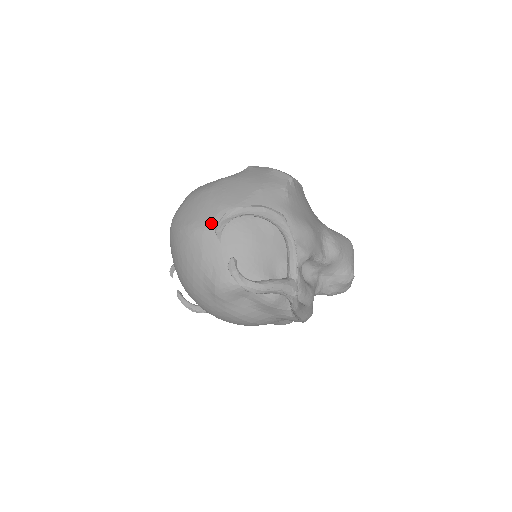
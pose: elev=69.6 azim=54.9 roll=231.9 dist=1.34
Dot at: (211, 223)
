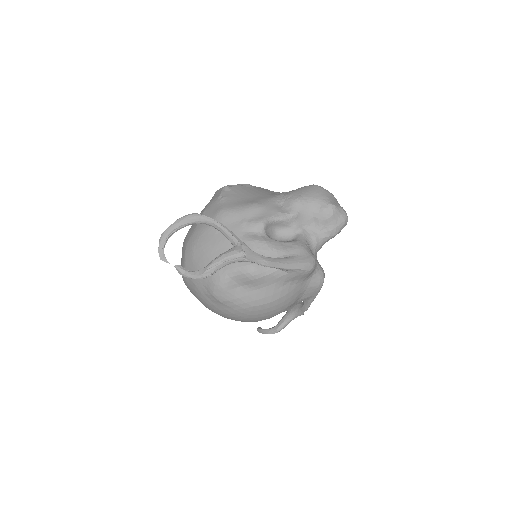
Dot at: (185, 259)
